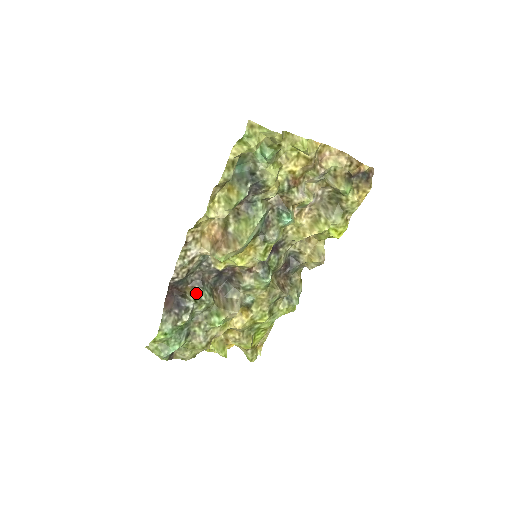
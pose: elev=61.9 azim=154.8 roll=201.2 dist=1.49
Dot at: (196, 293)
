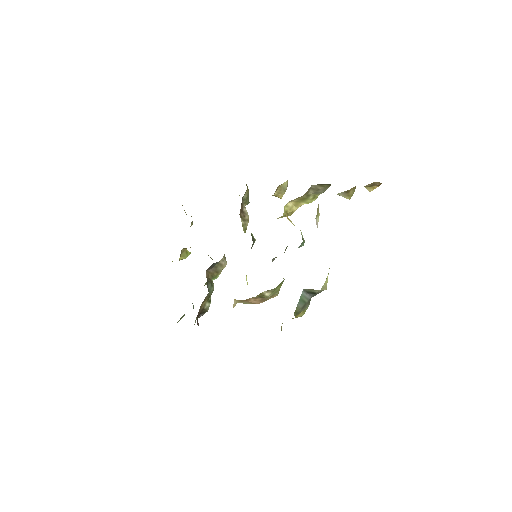
Dot at: (207, 299)
